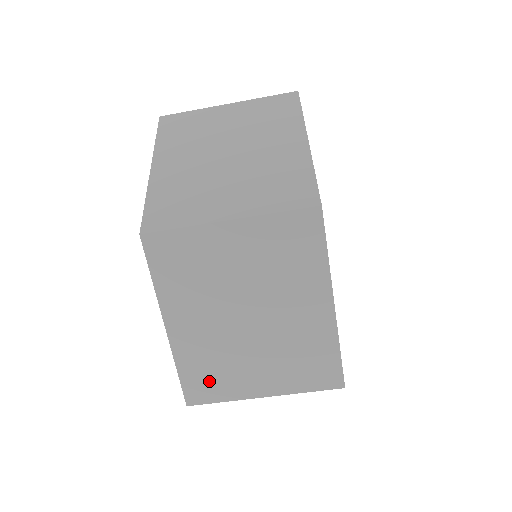
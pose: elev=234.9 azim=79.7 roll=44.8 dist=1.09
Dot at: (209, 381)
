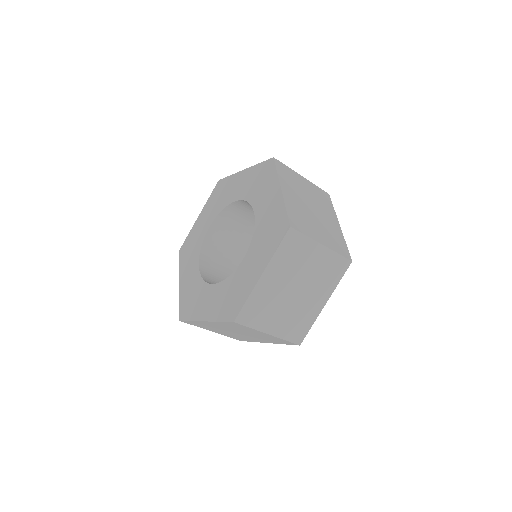
Dot at: (198, 325)
